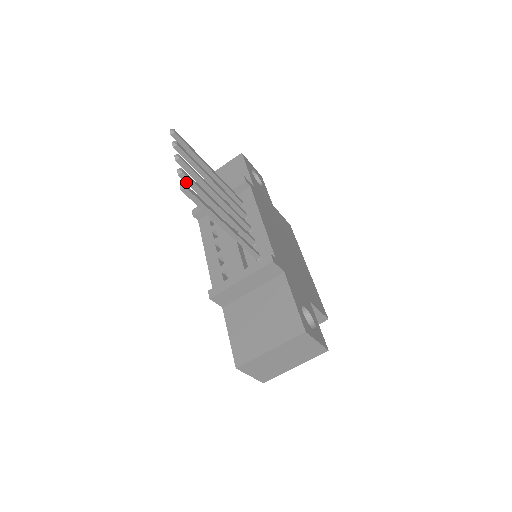
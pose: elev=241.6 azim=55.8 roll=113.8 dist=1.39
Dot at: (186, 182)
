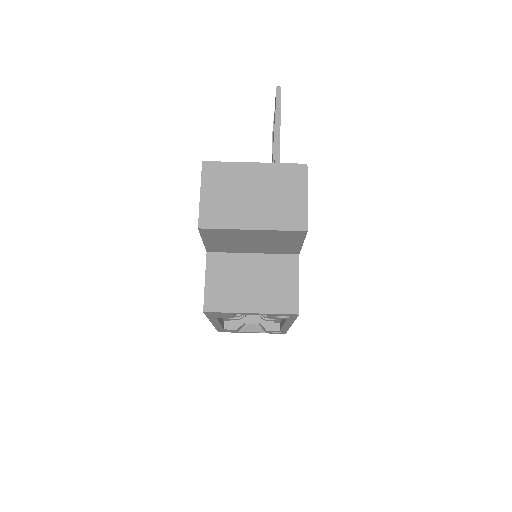
Dot at: occluded
